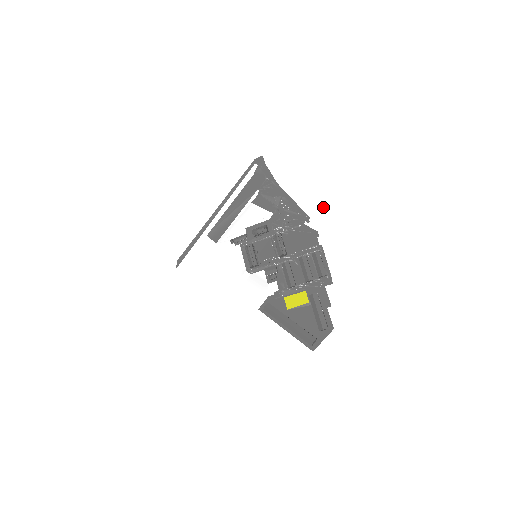
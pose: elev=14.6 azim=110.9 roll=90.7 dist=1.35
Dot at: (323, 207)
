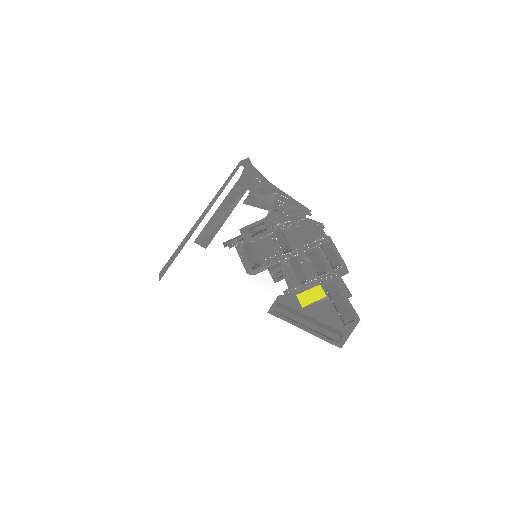
Dot at: (324, 199)
